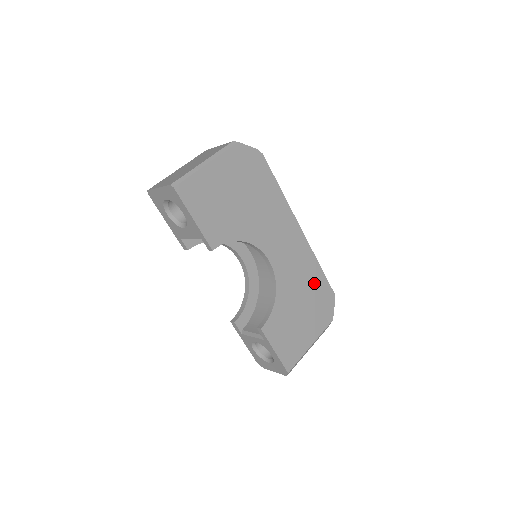
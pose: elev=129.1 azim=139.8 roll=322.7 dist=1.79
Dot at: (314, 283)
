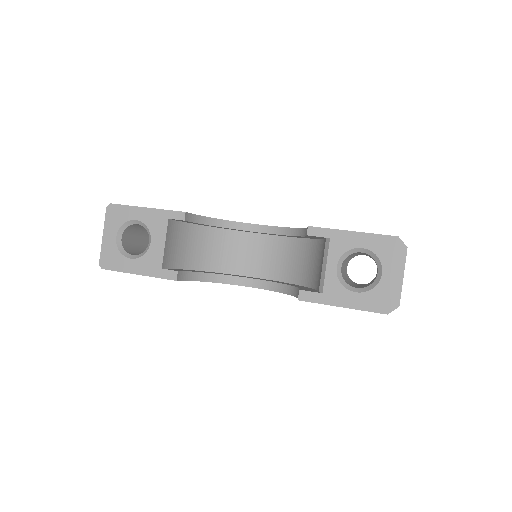
Dot at: occluded
